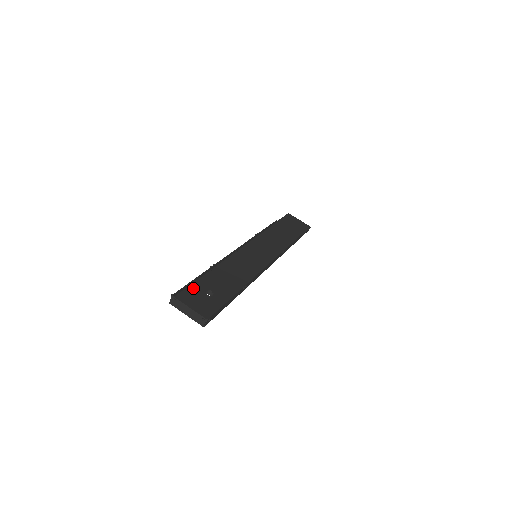
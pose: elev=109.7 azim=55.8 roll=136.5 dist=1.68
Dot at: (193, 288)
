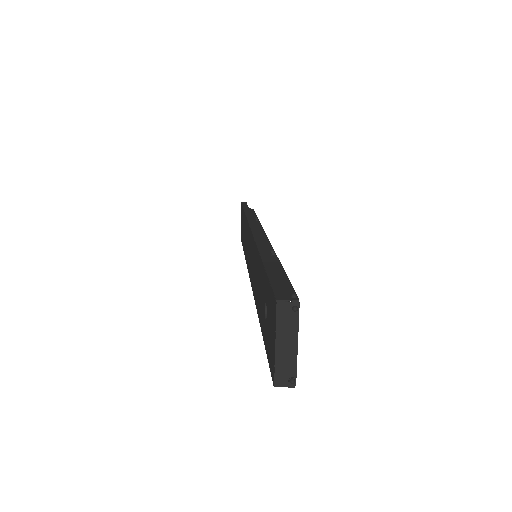
Dot at: occluded
